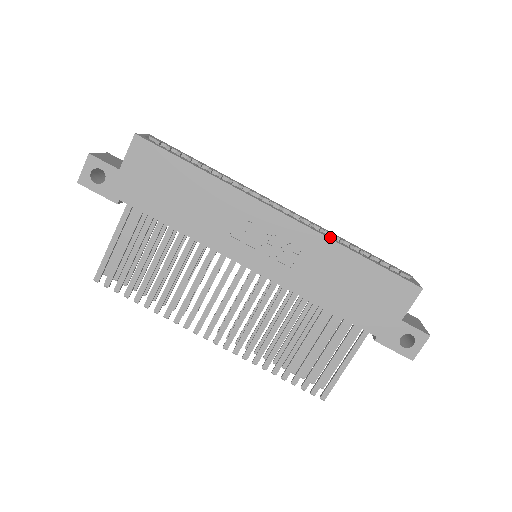
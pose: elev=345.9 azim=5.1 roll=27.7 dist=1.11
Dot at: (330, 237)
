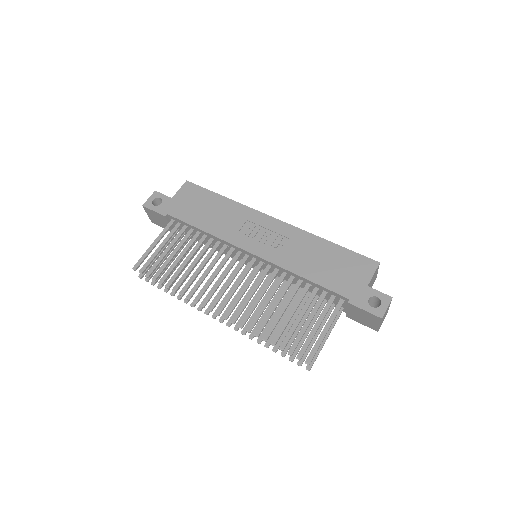
Dot at: occluded
